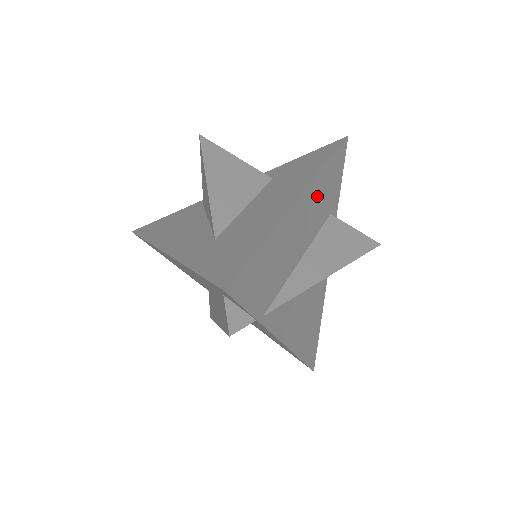
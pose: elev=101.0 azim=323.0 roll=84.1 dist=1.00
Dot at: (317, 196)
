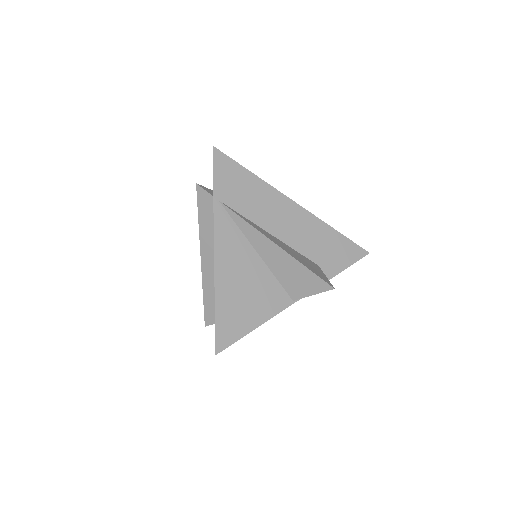
Dot at: (310, 229)
